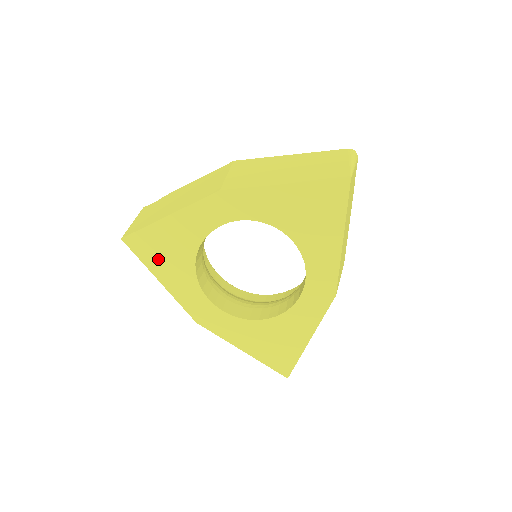
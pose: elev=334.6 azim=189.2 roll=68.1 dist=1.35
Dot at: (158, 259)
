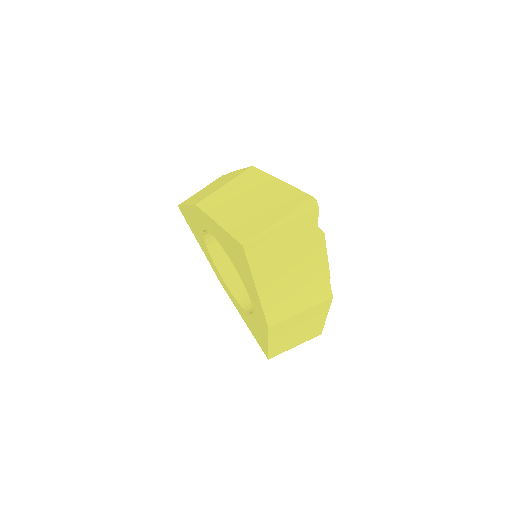
Dot at: (193, 230)
